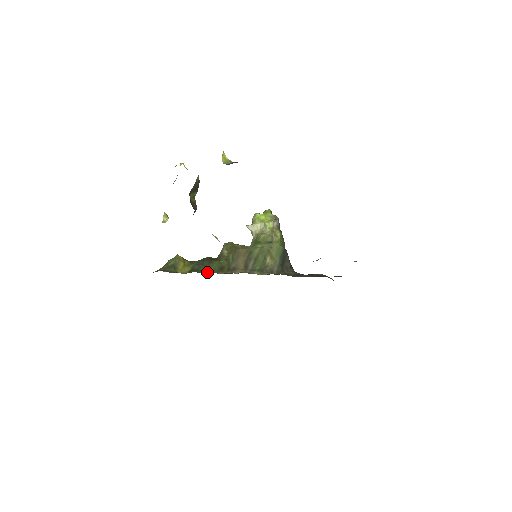
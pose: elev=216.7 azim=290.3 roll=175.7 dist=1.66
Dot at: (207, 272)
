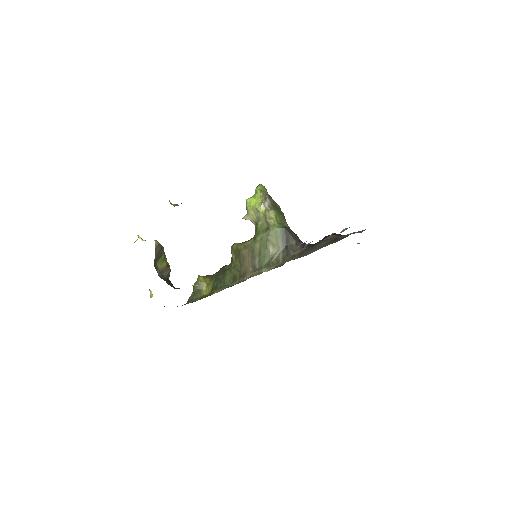
Dot at: (223, 288)
